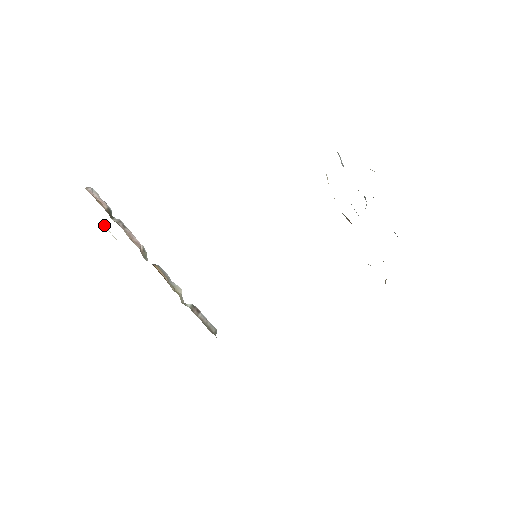
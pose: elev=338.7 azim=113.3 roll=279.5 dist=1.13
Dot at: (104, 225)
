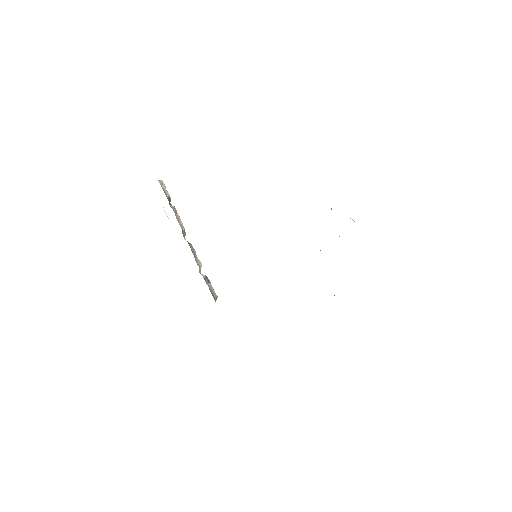
Dot at: (163, 207)
